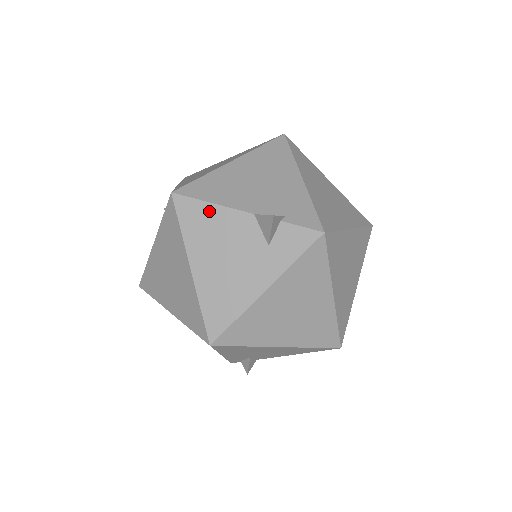
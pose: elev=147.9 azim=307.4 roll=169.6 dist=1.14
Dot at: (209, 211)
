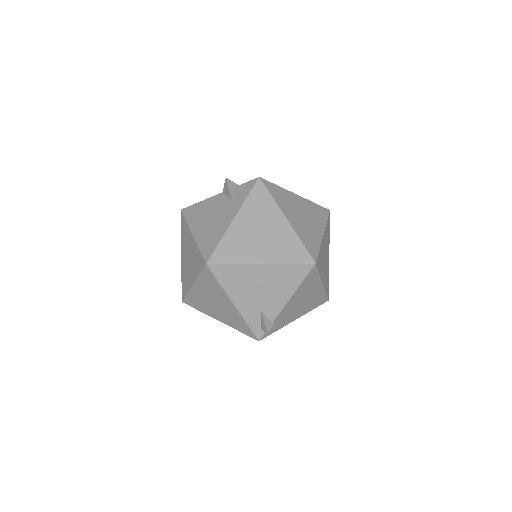
Dot at: (200, 205)
